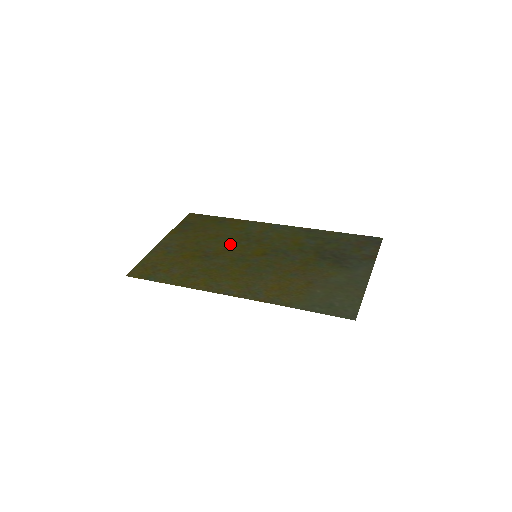
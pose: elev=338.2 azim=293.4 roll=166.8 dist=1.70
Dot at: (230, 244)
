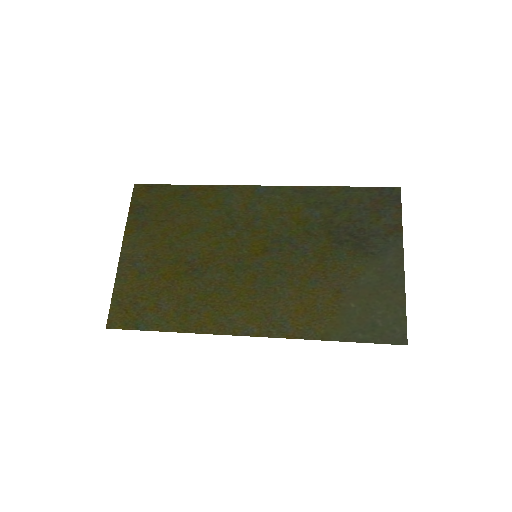
Dot at: (215, 240)
